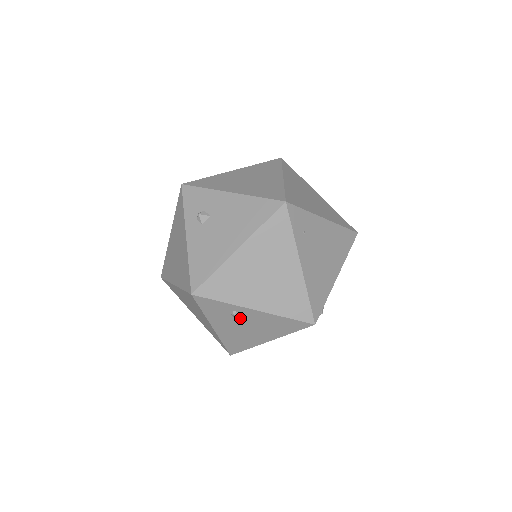
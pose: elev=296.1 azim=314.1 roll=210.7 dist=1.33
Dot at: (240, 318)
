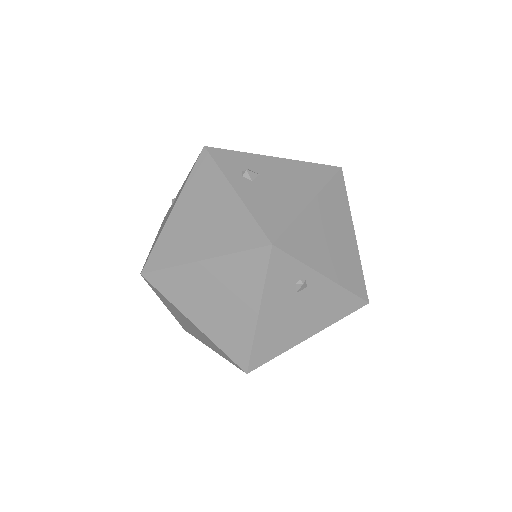
Dot at: (301, 293)
